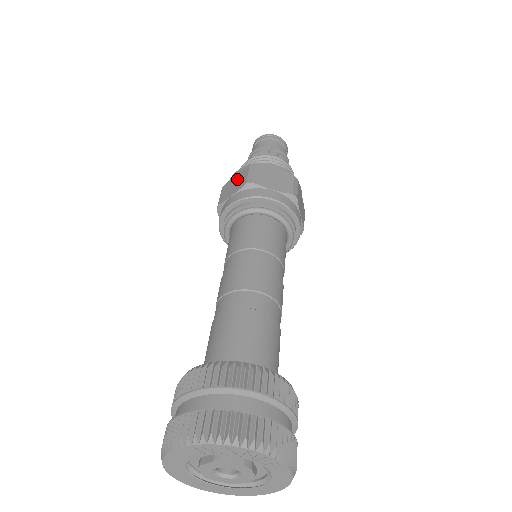
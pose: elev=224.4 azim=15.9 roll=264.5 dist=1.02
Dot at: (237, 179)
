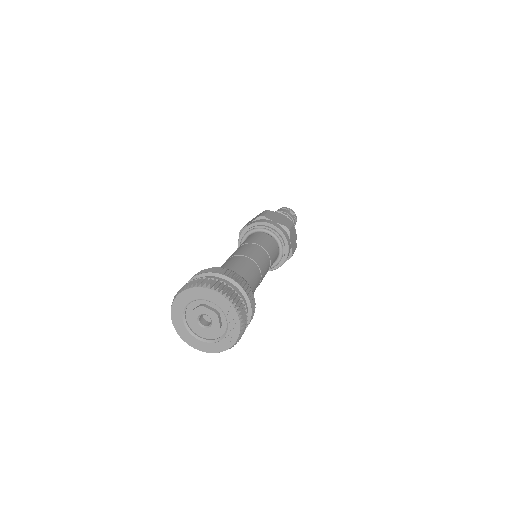
Dot at: (281, 218)
